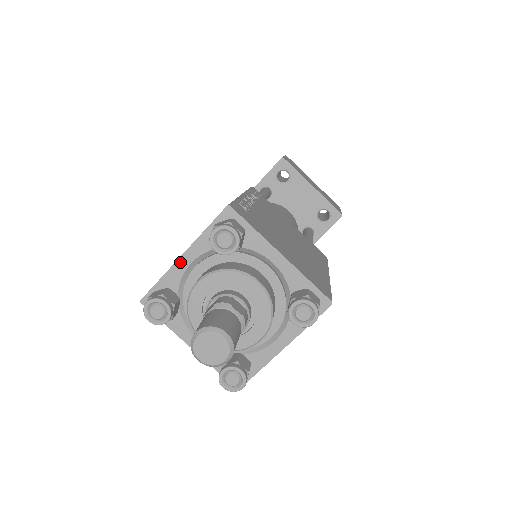
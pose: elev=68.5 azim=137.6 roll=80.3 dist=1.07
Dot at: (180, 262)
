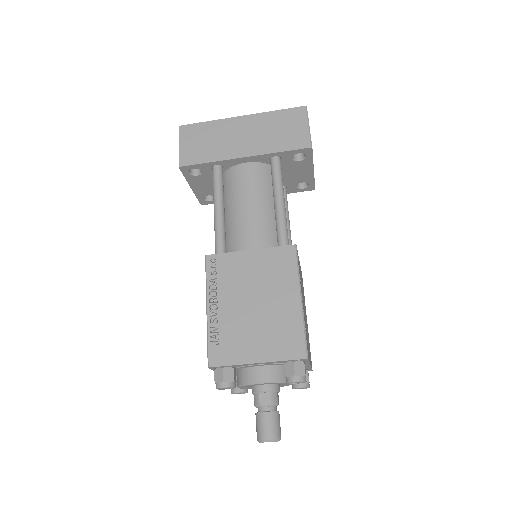
Dot at: (253, 364)
